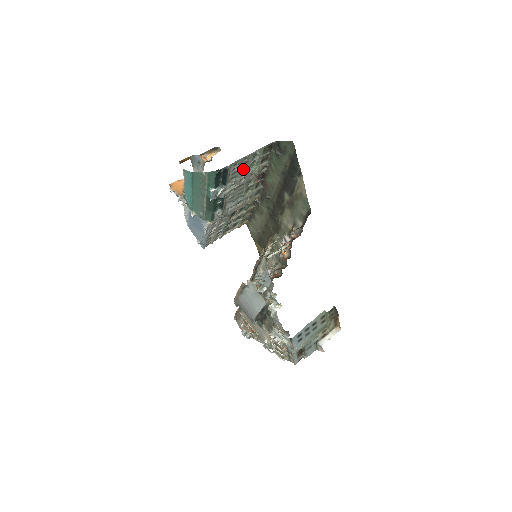
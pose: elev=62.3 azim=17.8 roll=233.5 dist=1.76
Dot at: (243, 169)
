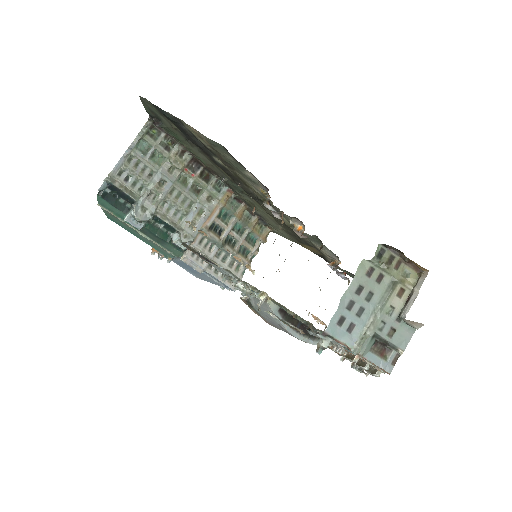
Dot at: (145, 172)
